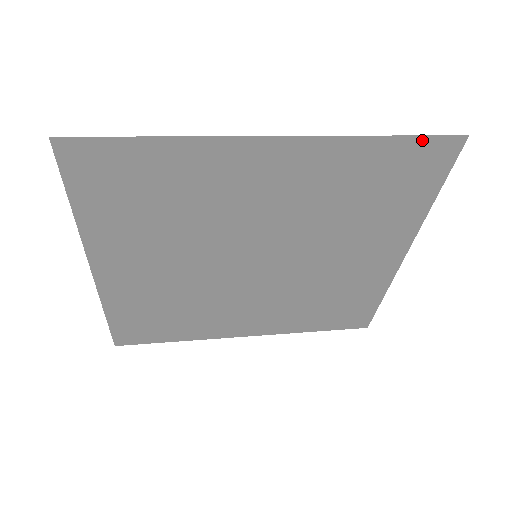
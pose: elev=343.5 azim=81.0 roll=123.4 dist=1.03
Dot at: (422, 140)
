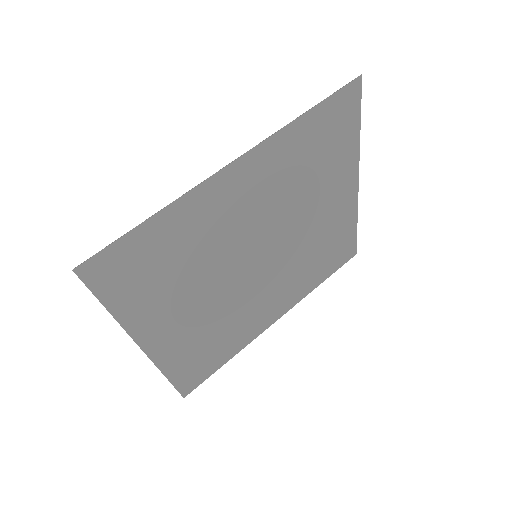
Dot at: (333, 98)
